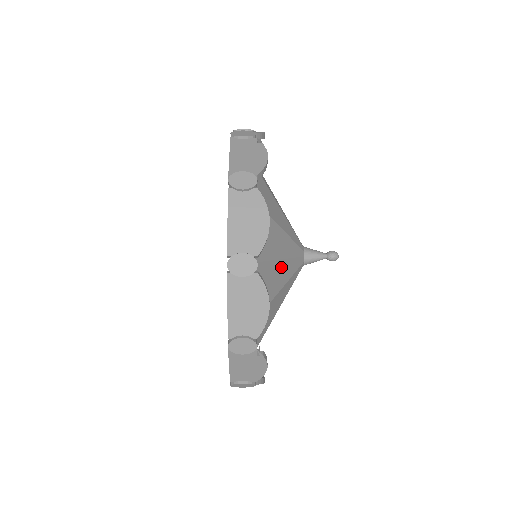
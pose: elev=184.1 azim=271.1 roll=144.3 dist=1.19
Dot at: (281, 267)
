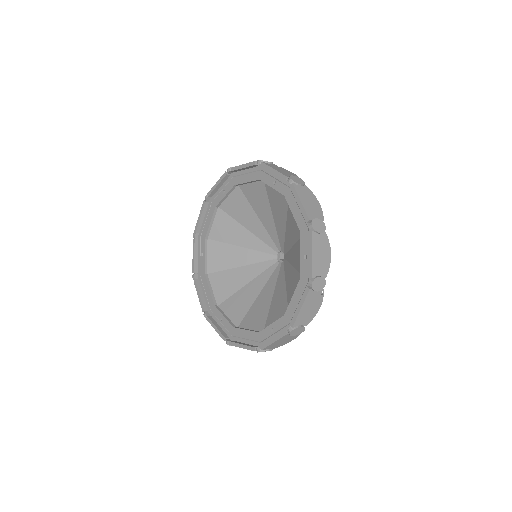
Dot at: occluded
